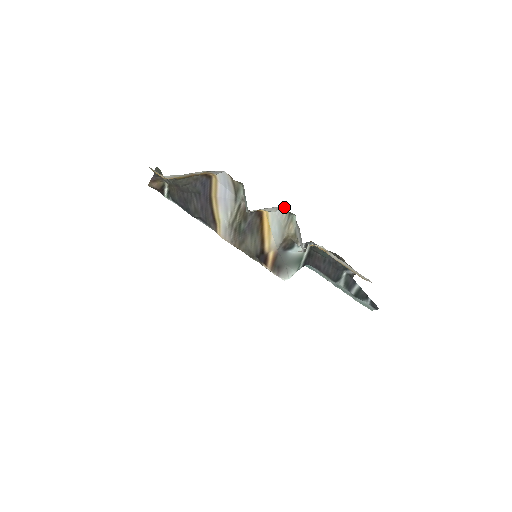
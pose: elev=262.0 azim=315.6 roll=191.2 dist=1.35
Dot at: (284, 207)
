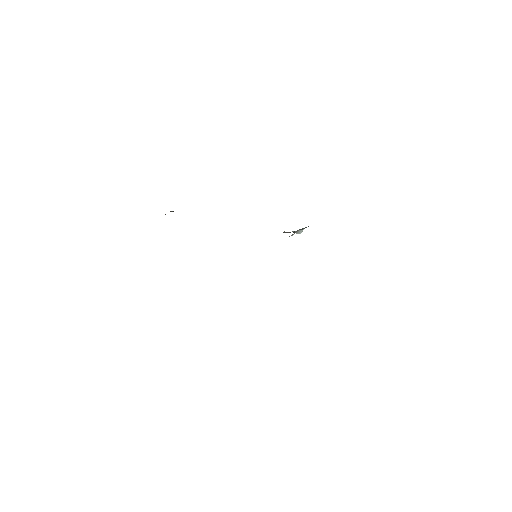
Dot at: occluded
